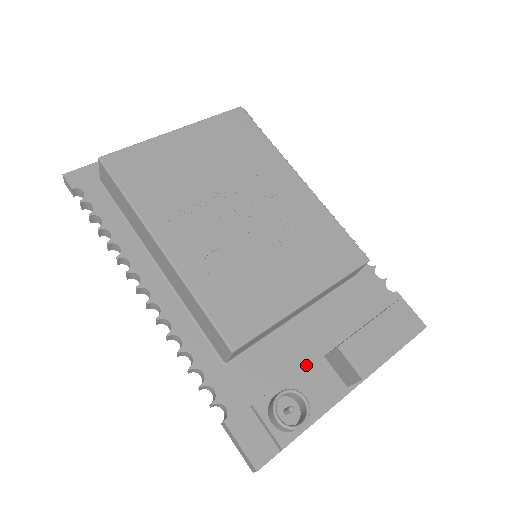
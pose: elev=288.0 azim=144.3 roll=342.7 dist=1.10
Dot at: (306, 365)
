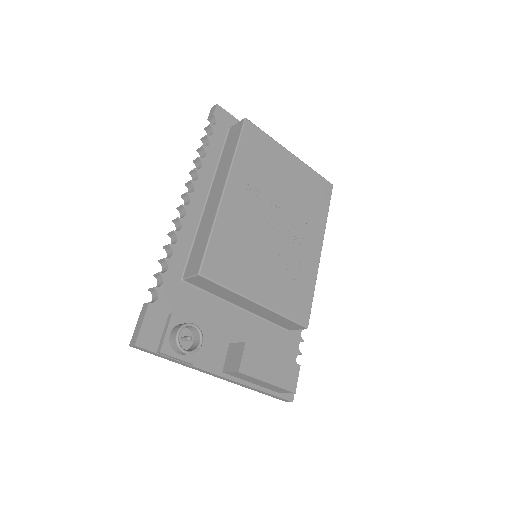
Dot at: (217, 335)
